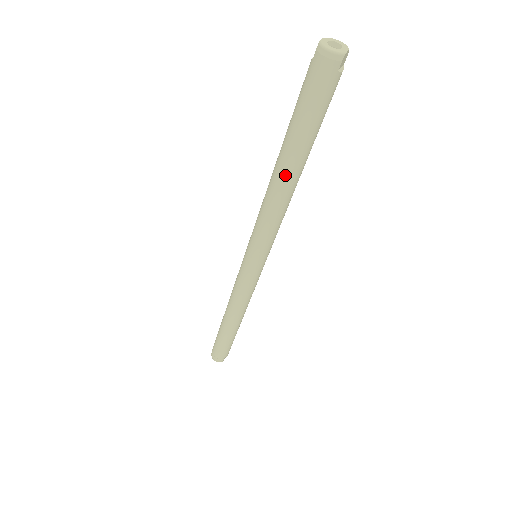
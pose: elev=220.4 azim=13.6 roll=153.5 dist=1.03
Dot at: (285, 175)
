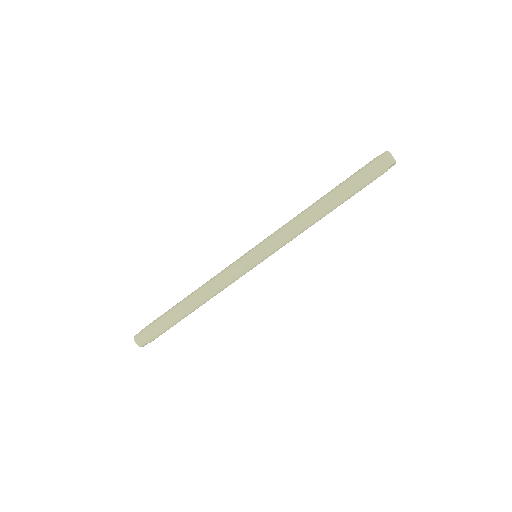
Dot at: (325, 205)
